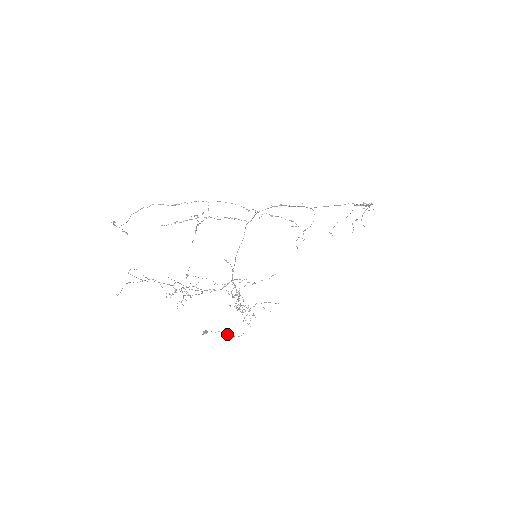
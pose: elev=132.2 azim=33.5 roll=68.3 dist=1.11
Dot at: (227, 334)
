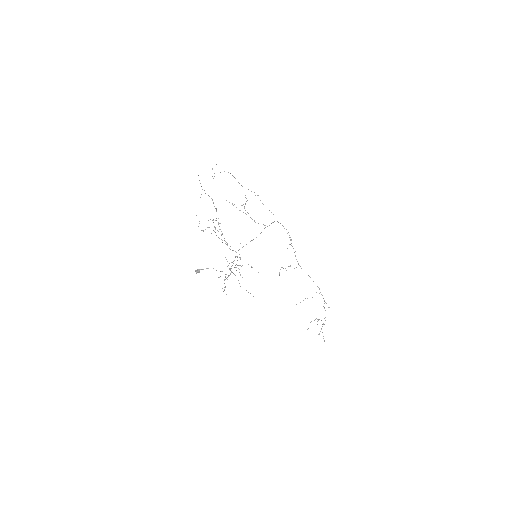
Dot at: (216, 270)
